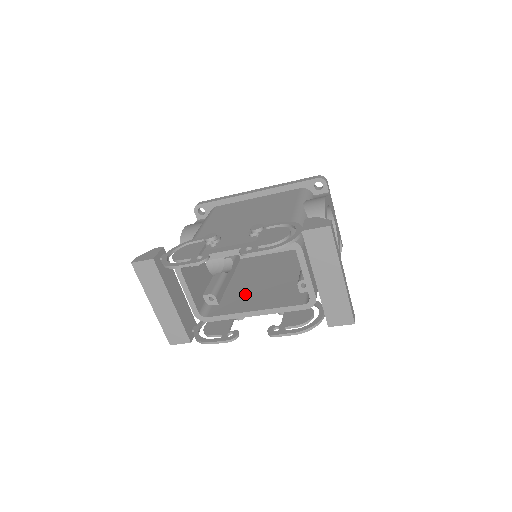
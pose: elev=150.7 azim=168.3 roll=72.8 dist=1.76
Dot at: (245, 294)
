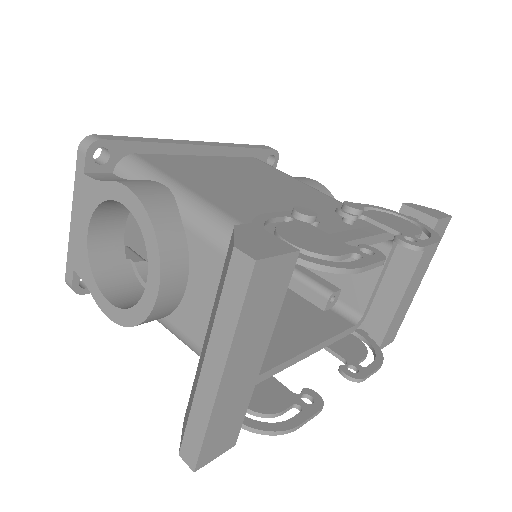
Dot at: occluded
